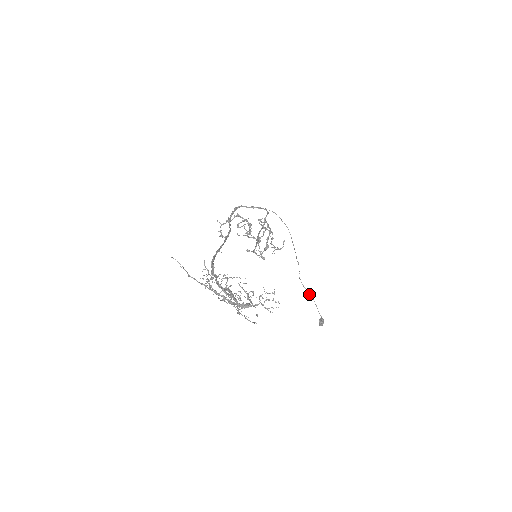
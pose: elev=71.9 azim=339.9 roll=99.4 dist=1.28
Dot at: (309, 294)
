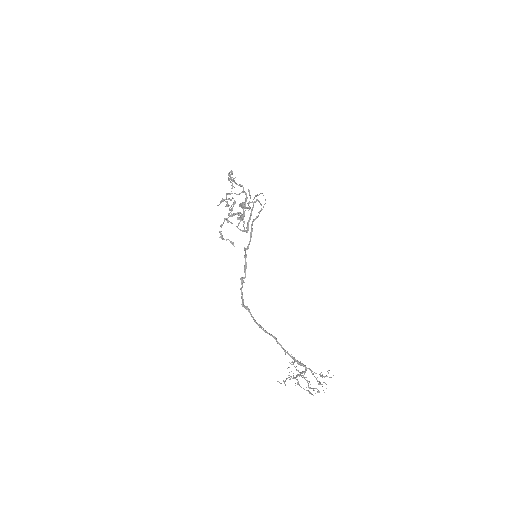
Dot at: occluded
